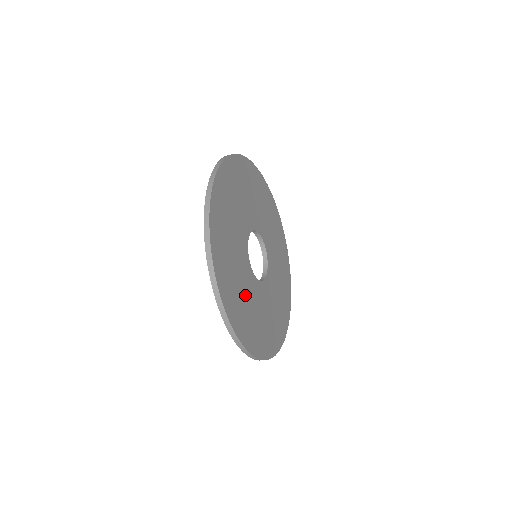
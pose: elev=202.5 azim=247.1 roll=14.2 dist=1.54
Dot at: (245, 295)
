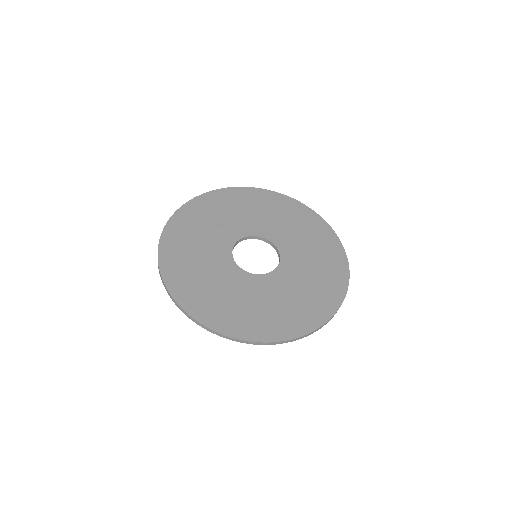
Dot at: (201, 258)
